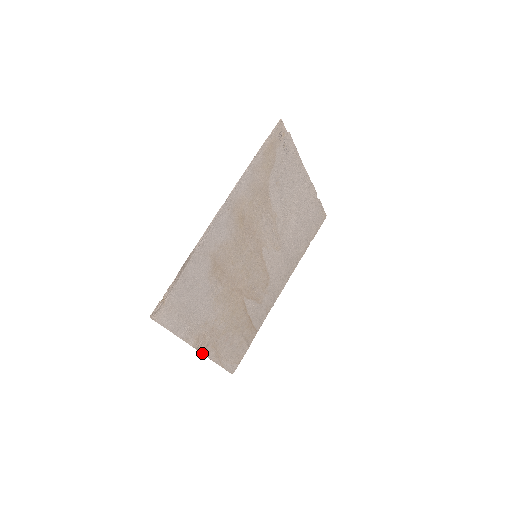
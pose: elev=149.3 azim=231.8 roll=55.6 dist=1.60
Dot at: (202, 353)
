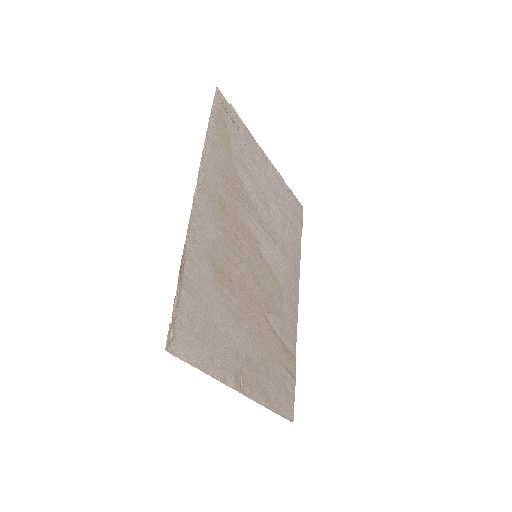
Dot at: occluded
